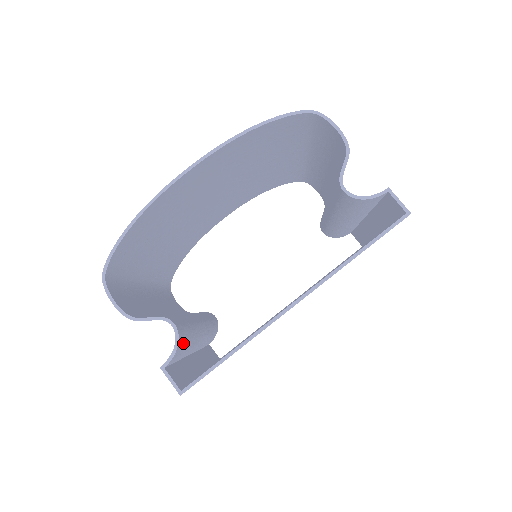
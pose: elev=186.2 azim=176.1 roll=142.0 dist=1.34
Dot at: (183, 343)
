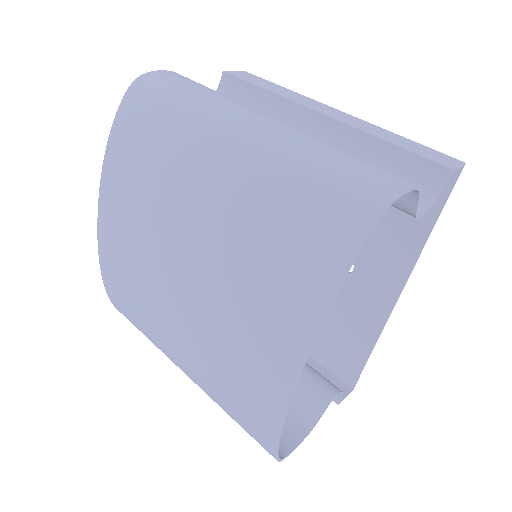
Dot at: occluded
